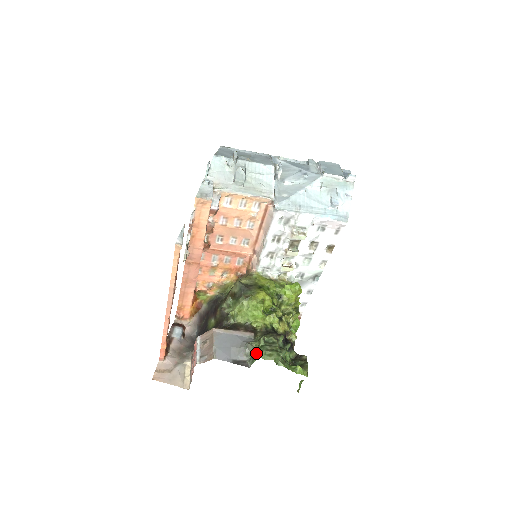
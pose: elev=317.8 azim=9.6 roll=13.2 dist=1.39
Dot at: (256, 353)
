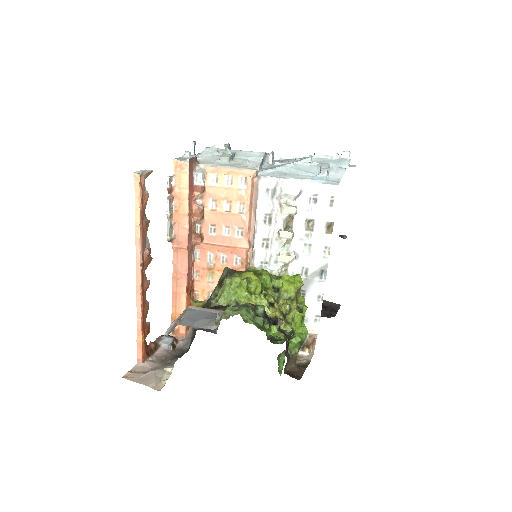
Dot at: occluded
